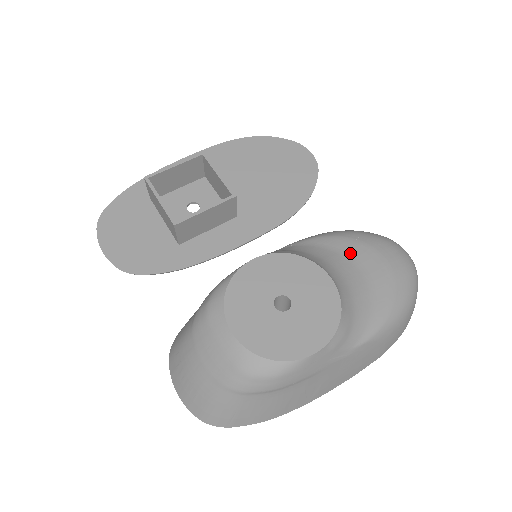
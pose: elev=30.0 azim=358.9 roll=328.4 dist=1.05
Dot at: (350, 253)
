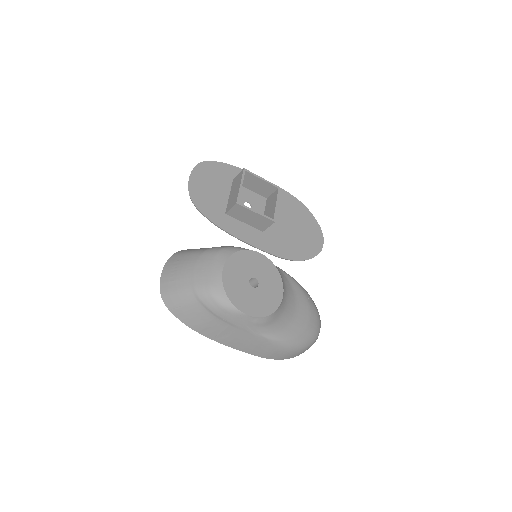
Dot at: (298, 299)
